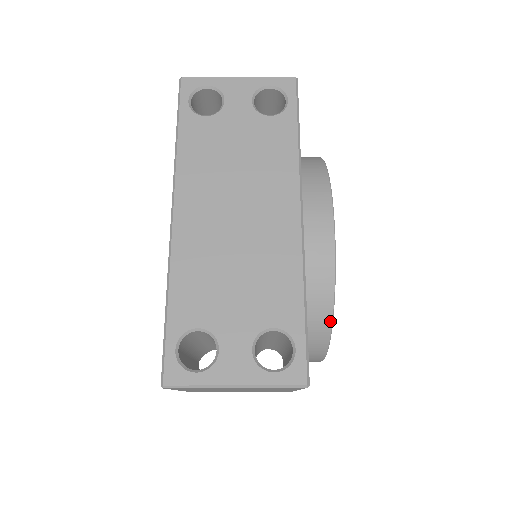
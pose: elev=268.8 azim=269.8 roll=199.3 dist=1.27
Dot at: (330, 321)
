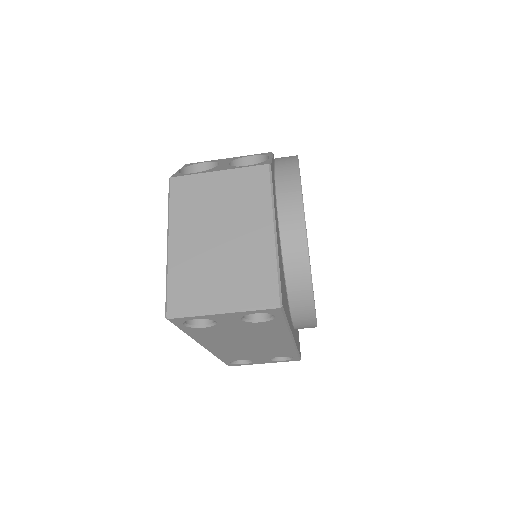
Dot at: occluded
